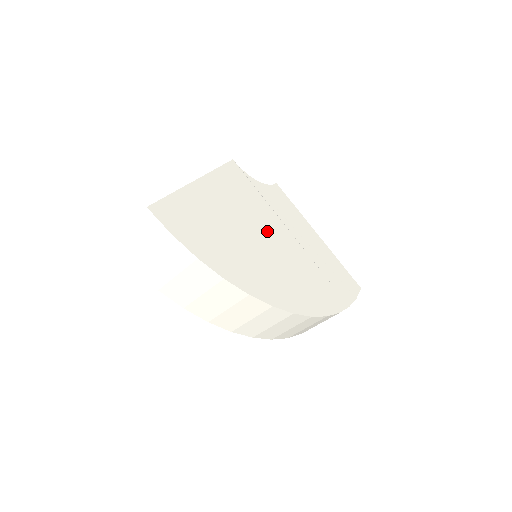
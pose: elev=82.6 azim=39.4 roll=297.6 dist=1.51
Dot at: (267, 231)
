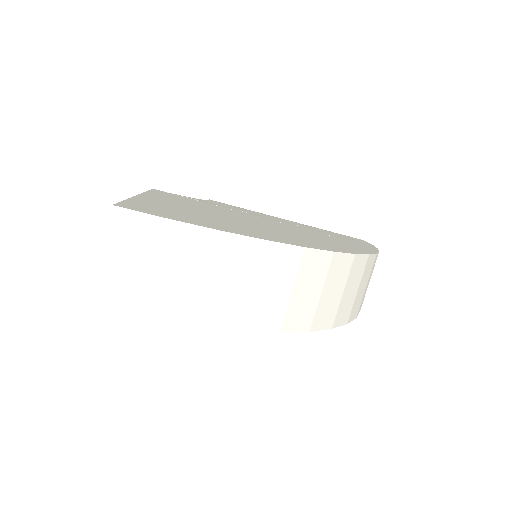
Dot at: (248, 218)
